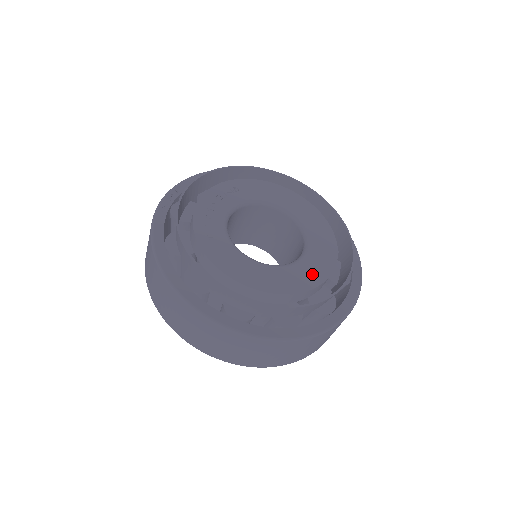
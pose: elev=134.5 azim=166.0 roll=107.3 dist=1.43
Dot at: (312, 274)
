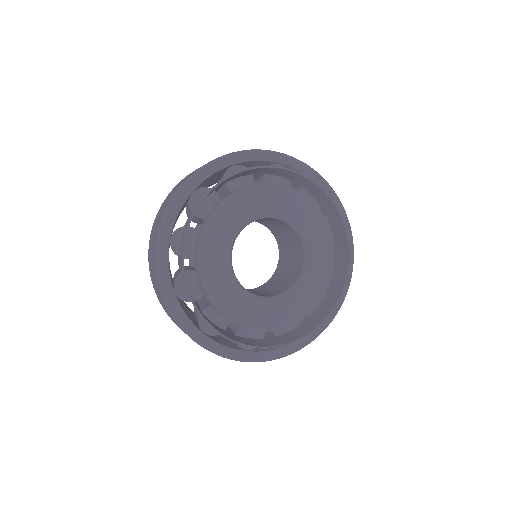
Dot at: (311, 296)
